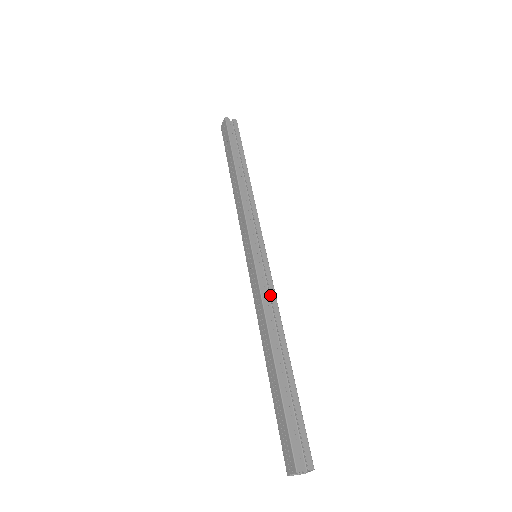
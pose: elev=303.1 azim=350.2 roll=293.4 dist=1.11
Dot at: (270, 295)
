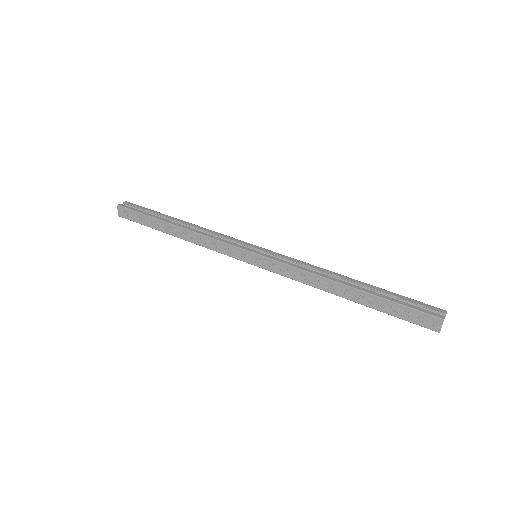
Dot at: (298, 263)
